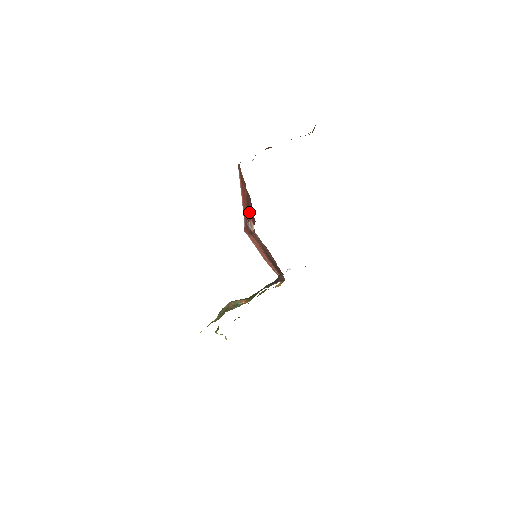
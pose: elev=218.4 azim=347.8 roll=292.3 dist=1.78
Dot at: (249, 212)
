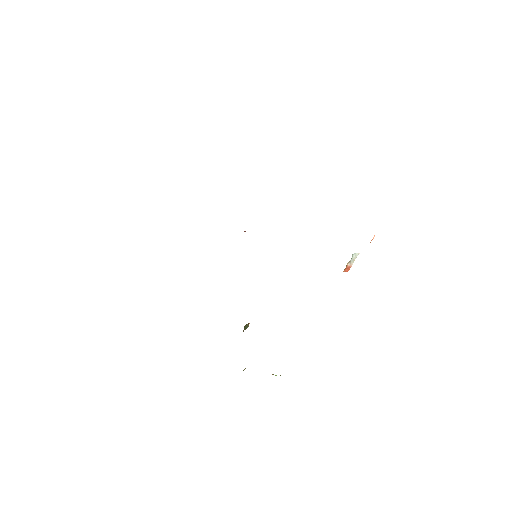
Dot at: occluded
